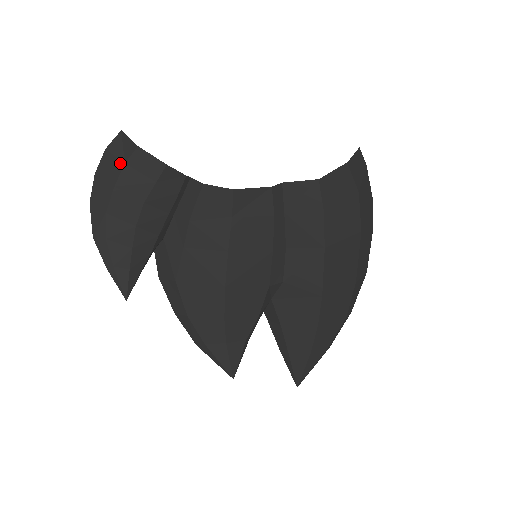
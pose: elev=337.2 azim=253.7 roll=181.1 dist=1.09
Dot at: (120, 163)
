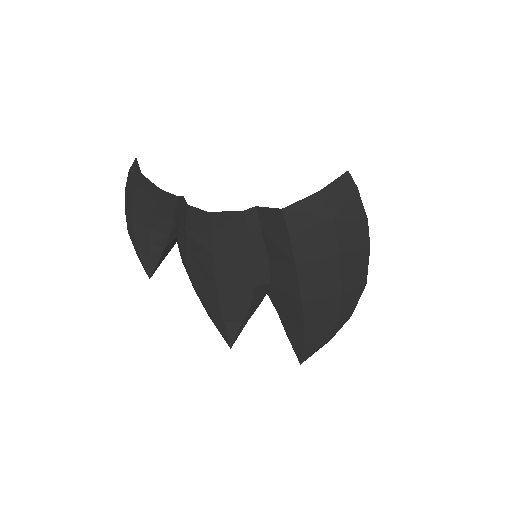
Dot at: (135, 183)
